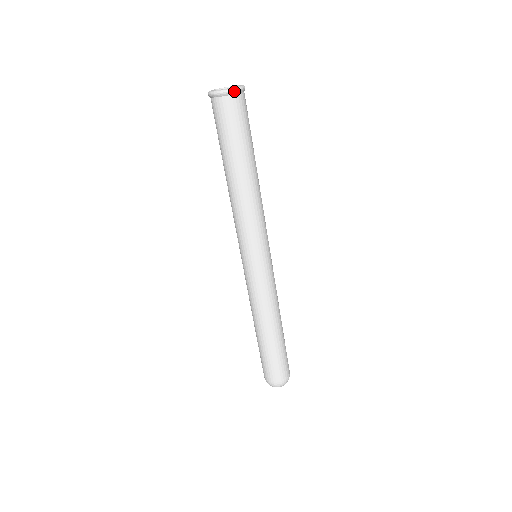
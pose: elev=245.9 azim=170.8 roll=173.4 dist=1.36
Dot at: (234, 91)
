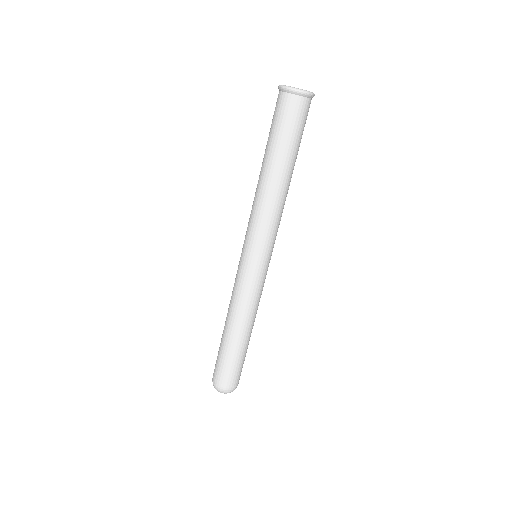
Dot at: occluded
